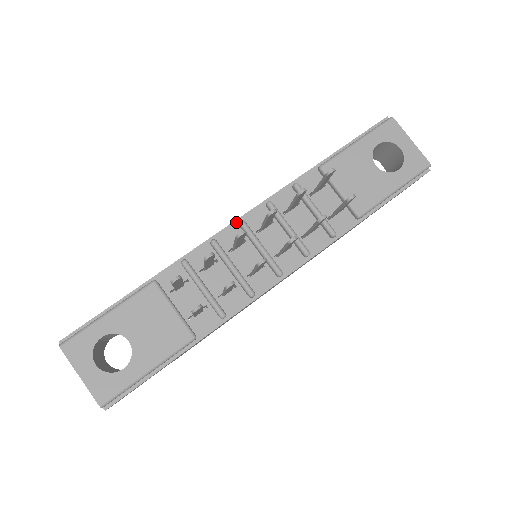
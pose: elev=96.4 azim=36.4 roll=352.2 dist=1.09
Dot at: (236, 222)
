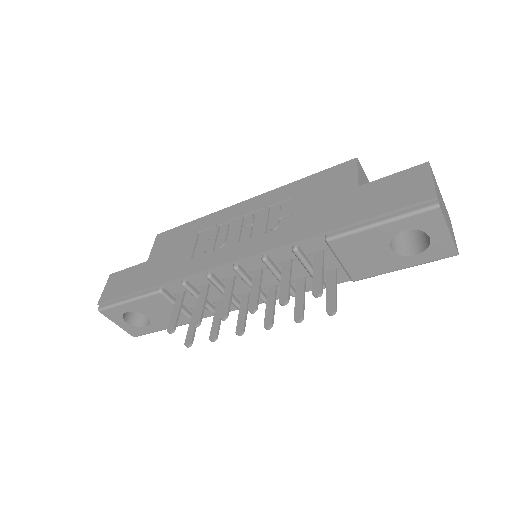
Dot at: (231, 263)
